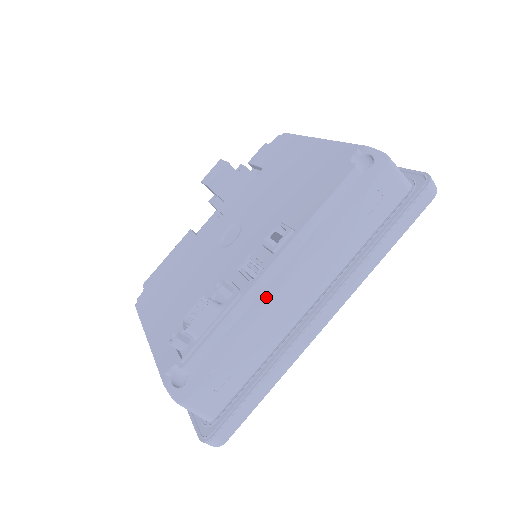
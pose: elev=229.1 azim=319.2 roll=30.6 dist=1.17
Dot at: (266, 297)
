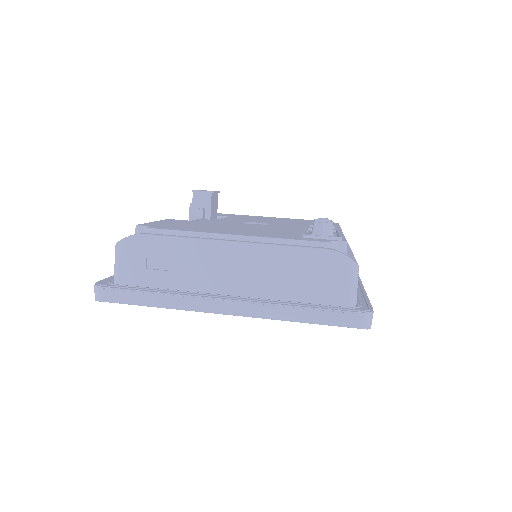
Dot at: occluded
